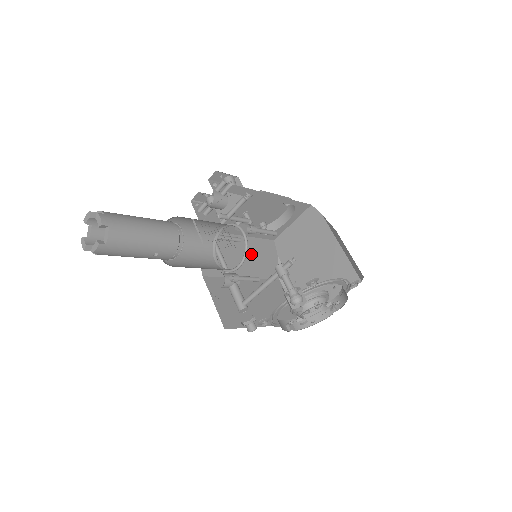
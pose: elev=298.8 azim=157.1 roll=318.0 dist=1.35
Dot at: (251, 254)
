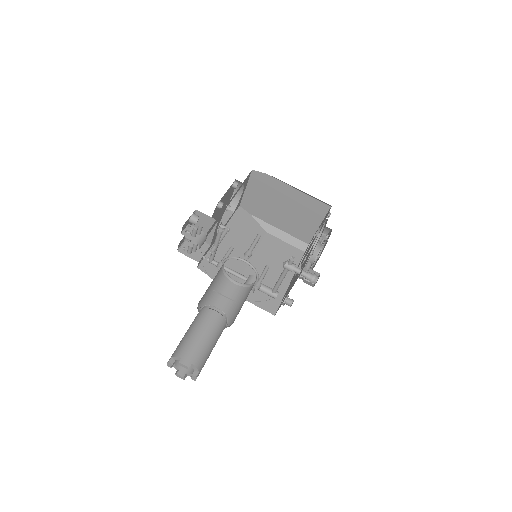
Dot at: (238, 237)
